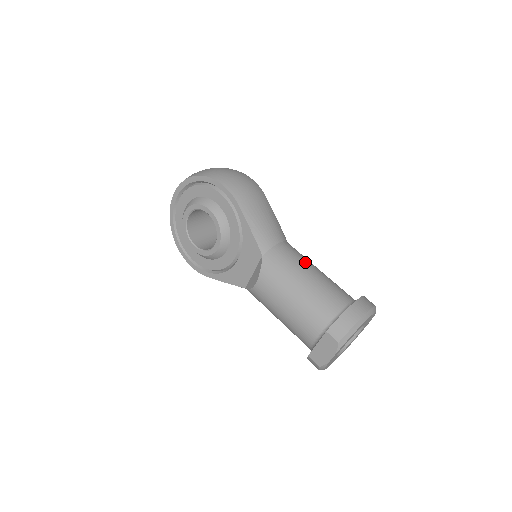
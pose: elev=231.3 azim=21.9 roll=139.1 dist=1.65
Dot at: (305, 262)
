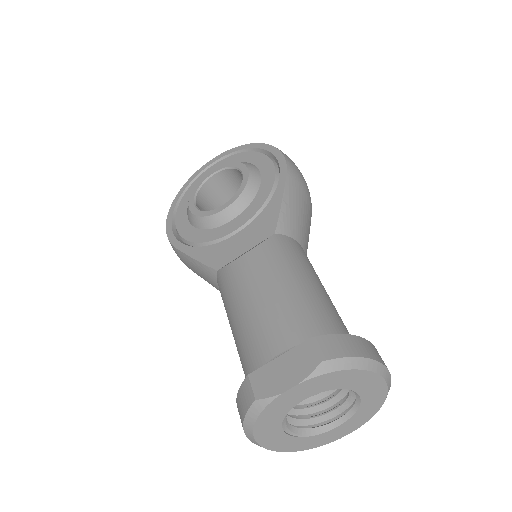
Dot at: occluded
